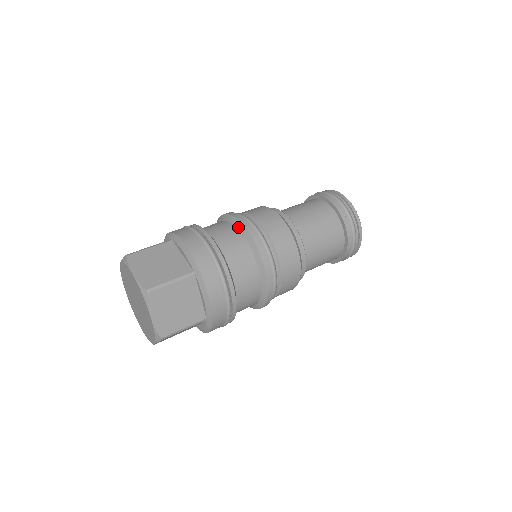
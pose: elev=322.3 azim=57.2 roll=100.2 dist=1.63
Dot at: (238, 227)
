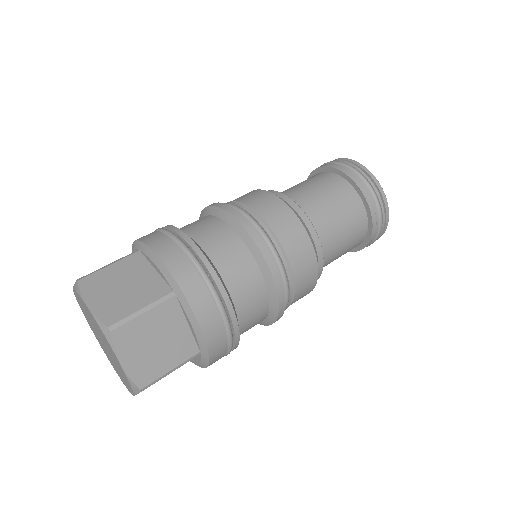
Dot at: (227, 221)
